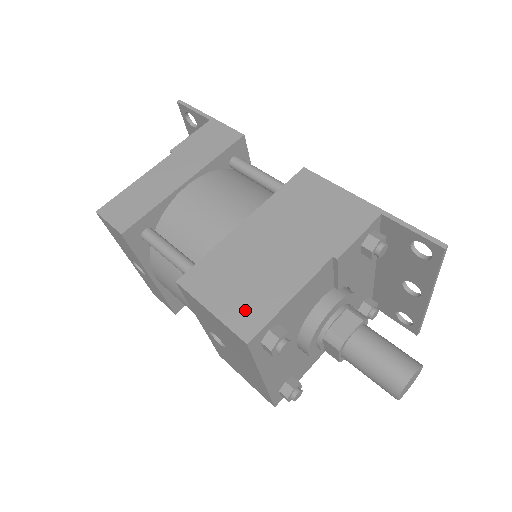
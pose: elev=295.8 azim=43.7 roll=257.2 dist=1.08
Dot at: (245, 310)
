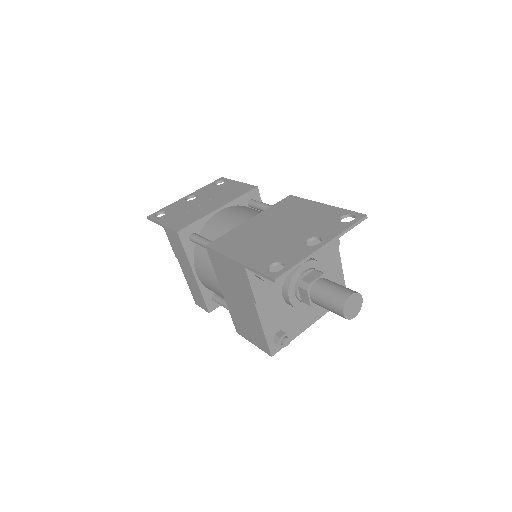
Dot at: (259, 341)
